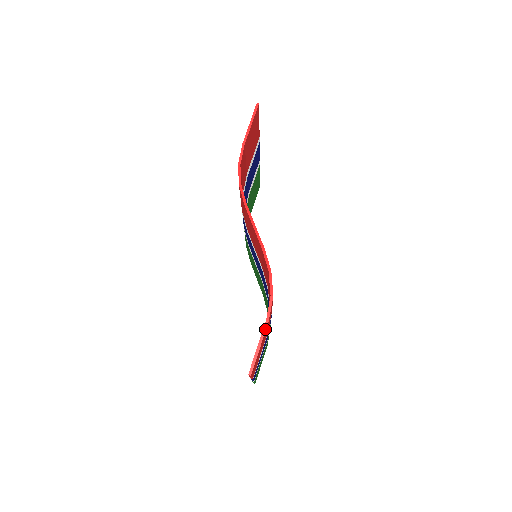
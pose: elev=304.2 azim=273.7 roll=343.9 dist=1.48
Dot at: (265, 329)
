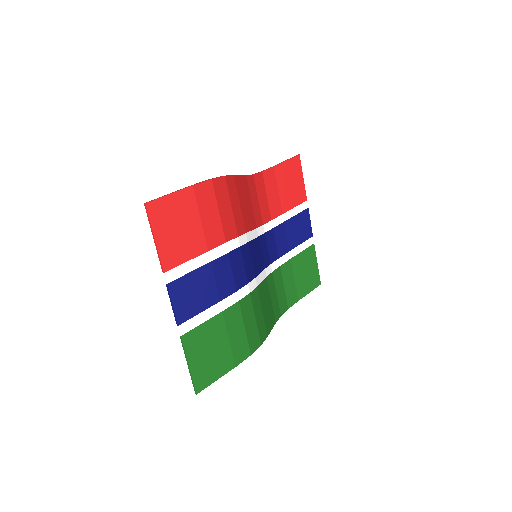
Dot at: (185, 188)
